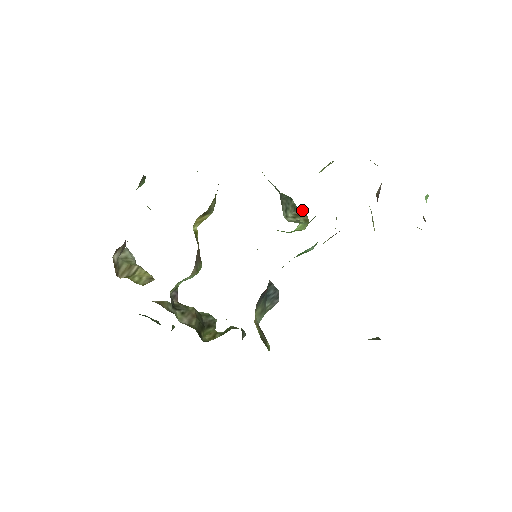
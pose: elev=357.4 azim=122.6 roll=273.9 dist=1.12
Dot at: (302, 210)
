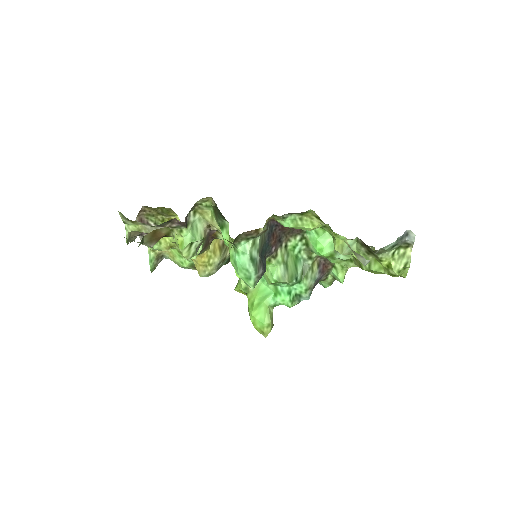
Dot at: occluded
